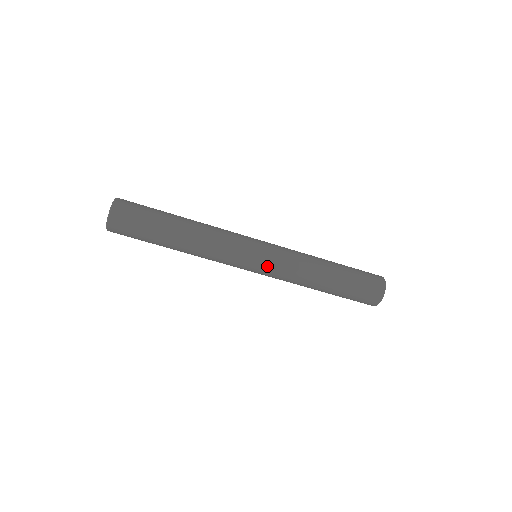
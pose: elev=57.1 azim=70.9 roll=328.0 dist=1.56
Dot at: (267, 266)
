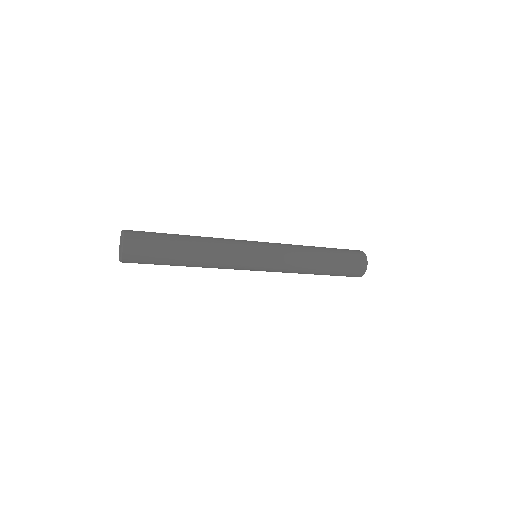
Dot at: occluded
